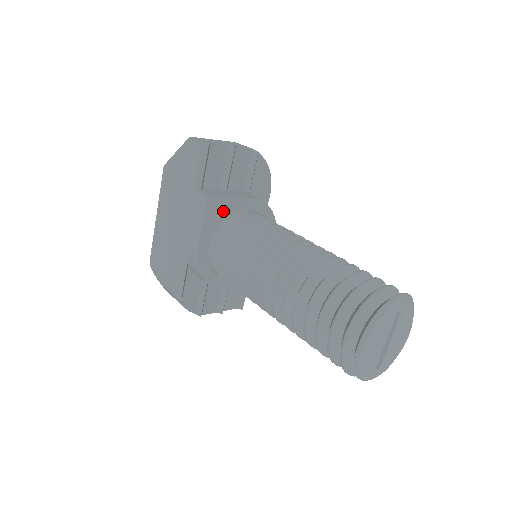
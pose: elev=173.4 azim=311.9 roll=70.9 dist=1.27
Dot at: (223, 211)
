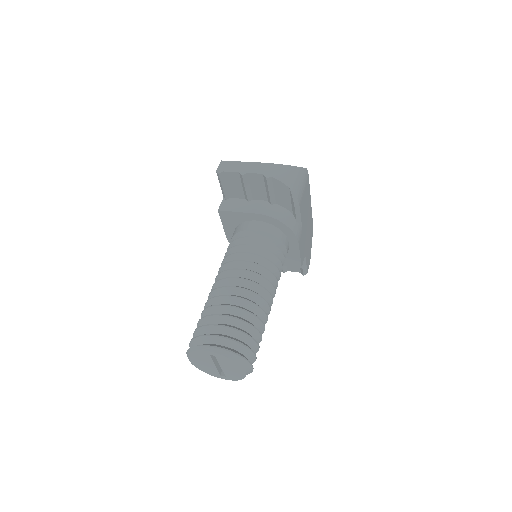
Dot at: (235, 219)
